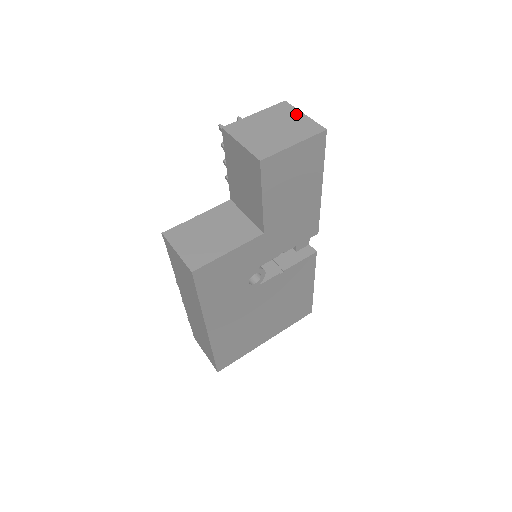
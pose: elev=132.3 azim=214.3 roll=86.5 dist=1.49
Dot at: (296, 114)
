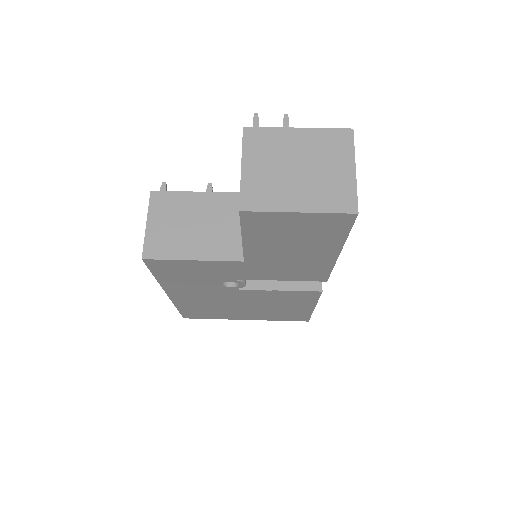
Dot at: (345, 162)
